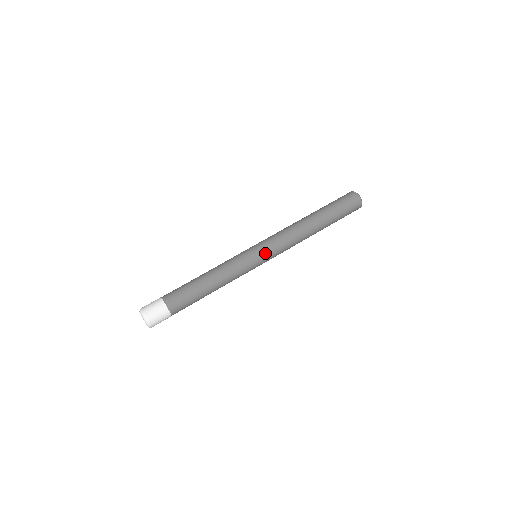
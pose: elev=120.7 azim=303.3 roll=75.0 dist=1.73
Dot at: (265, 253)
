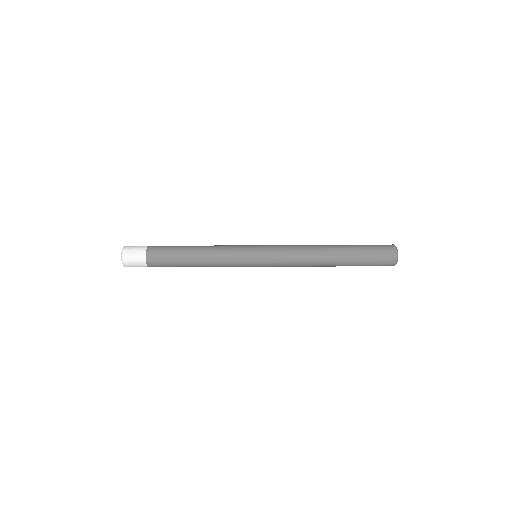
Dot at: (263, 251)
